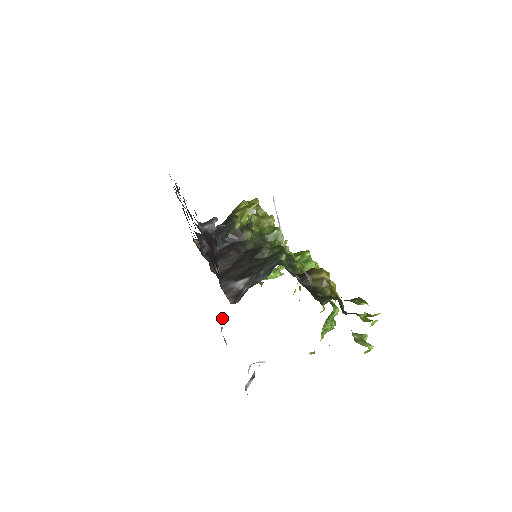
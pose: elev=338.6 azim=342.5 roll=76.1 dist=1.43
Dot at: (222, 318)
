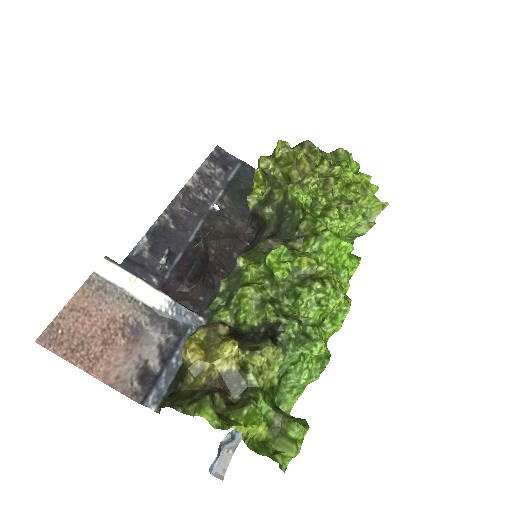
Dot at: occluded
